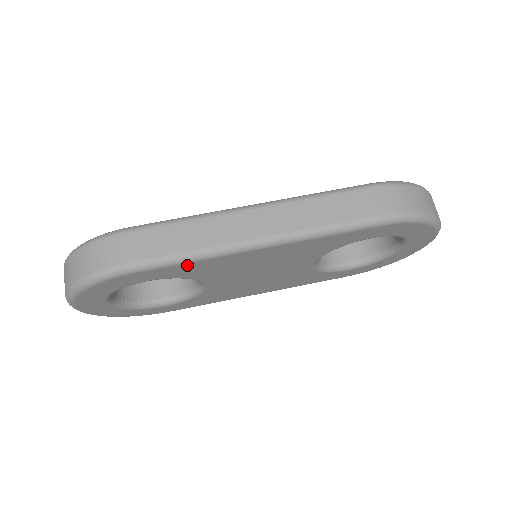
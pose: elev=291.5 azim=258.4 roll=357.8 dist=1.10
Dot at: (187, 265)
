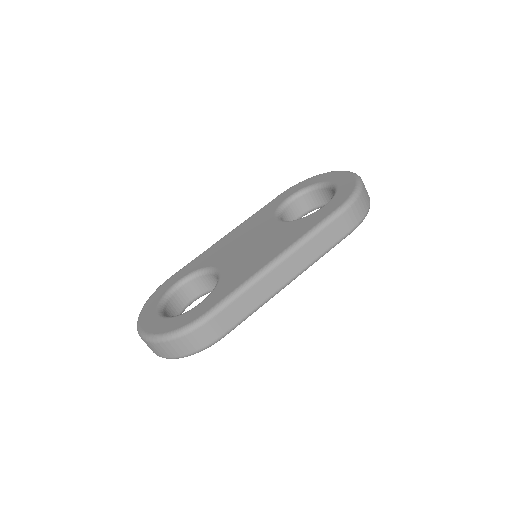
Dot at: occluded
